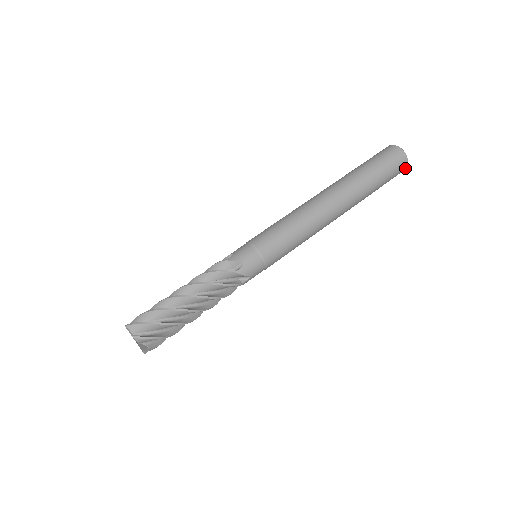
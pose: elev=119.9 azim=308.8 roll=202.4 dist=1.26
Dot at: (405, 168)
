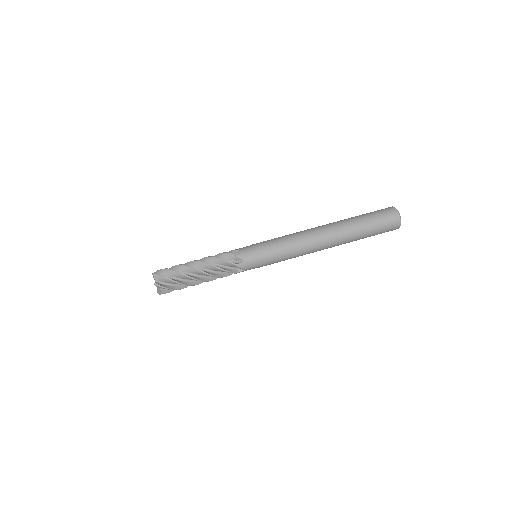
Dot at: occluded
